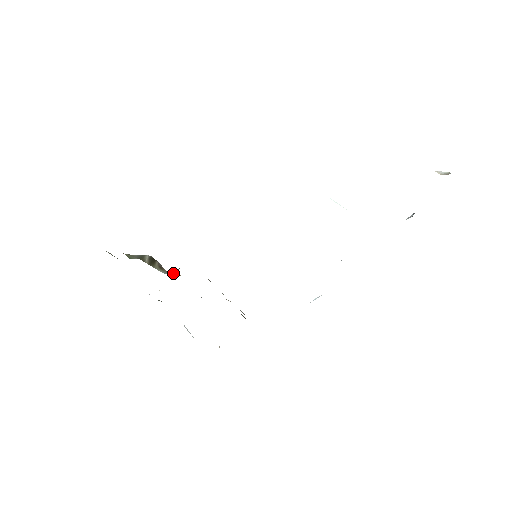
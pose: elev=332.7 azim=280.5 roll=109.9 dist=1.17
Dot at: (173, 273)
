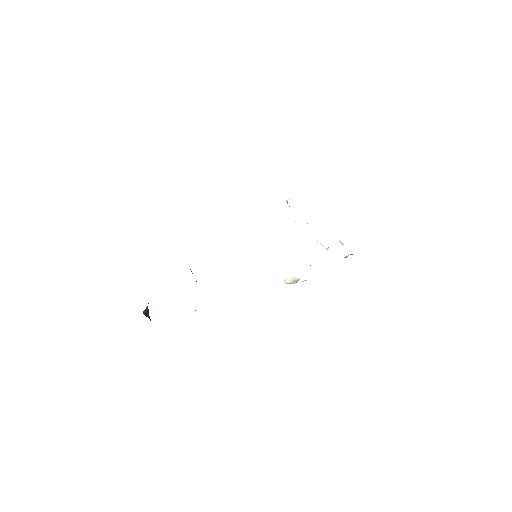
Dot at: occluded
